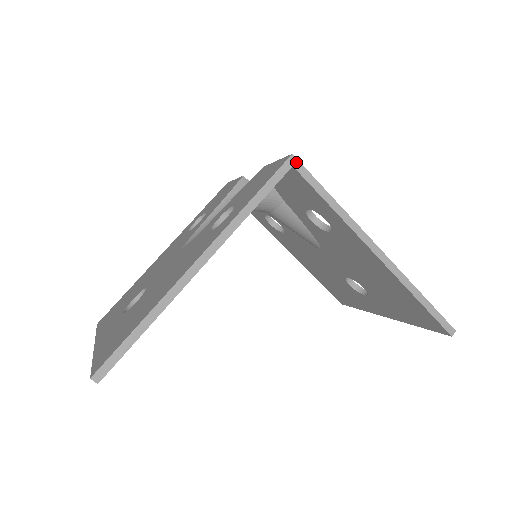
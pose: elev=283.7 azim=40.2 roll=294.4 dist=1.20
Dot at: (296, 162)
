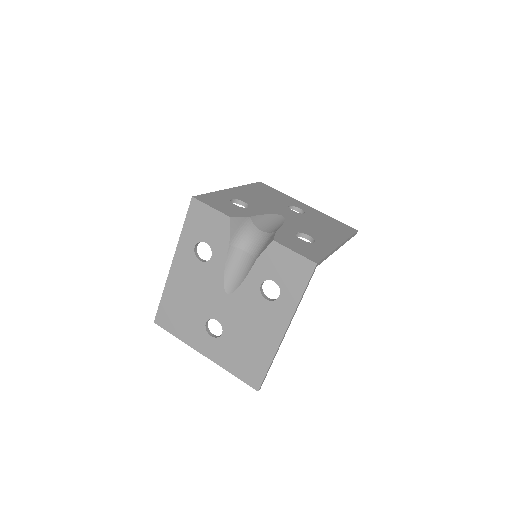
Dot at: (318, 264)
